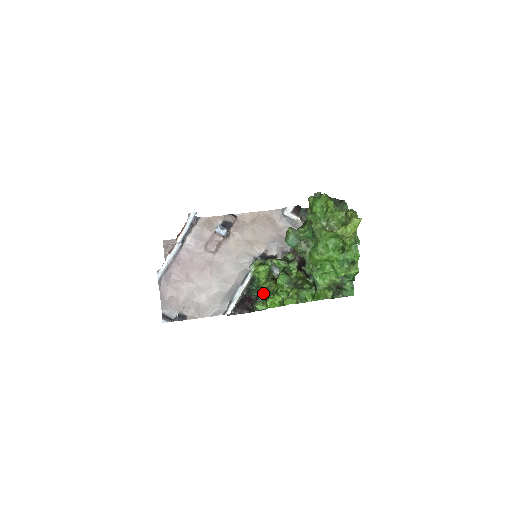
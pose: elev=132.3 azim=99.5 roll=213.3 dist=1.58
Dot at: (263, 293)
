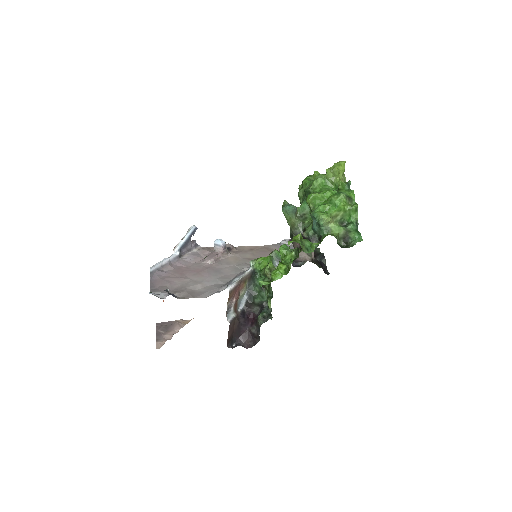
Dot at: (267, 289)
